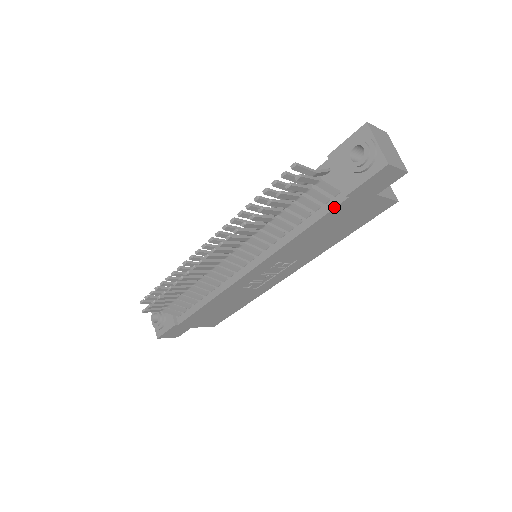
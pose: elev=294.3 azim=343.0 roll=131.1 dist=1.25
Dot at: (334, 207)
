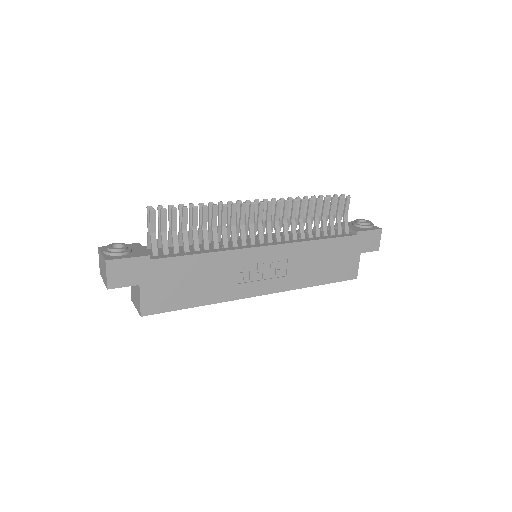
Dot at: (346, 236)
